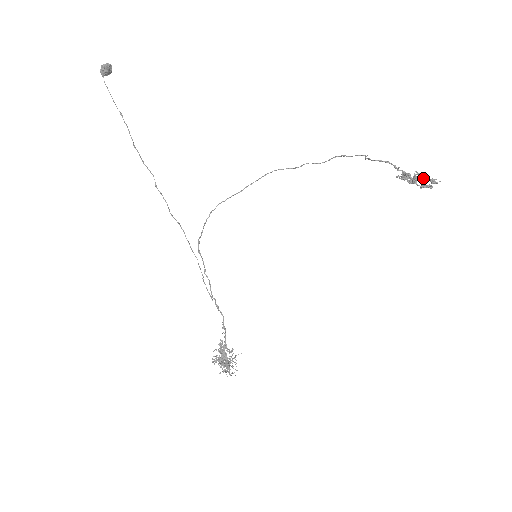
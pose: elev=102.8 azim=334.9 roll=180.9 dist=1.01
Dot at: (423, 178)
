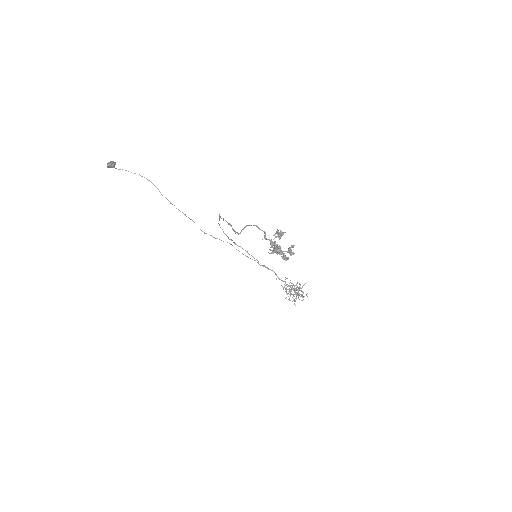
Dot at: (277, 254)
